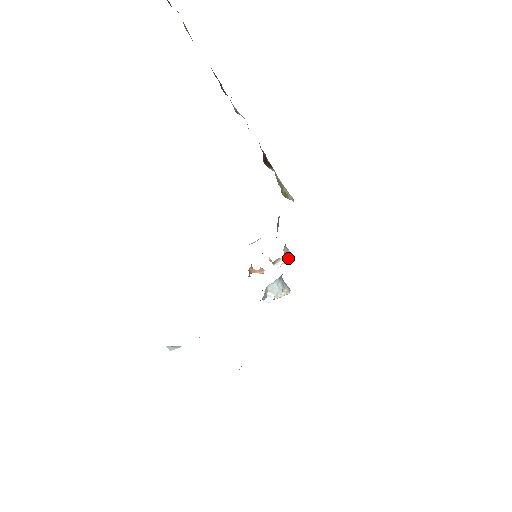
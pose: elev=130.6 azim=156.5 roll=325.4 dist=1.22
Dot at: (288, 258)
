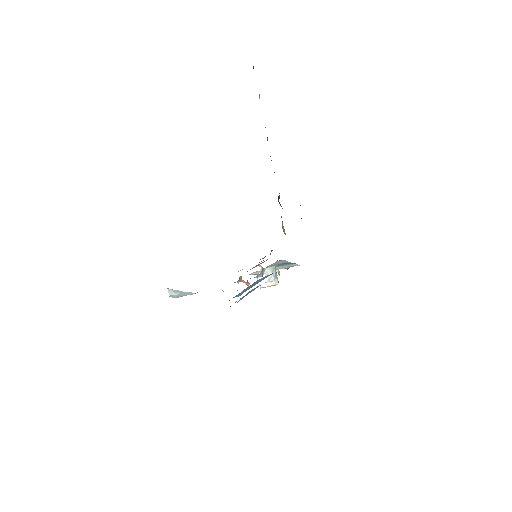
Dot at: (277, 270)
